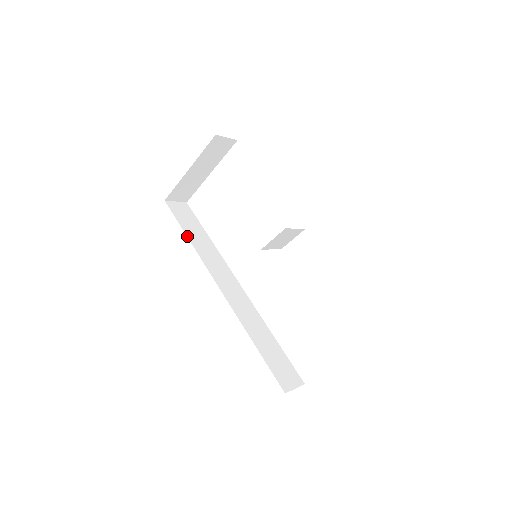
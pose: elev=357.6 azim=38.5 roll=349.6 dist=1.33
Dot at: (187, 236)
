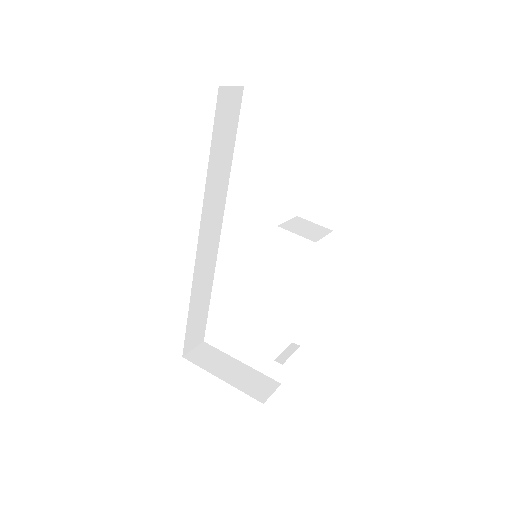
Dot at: (209, 159)
